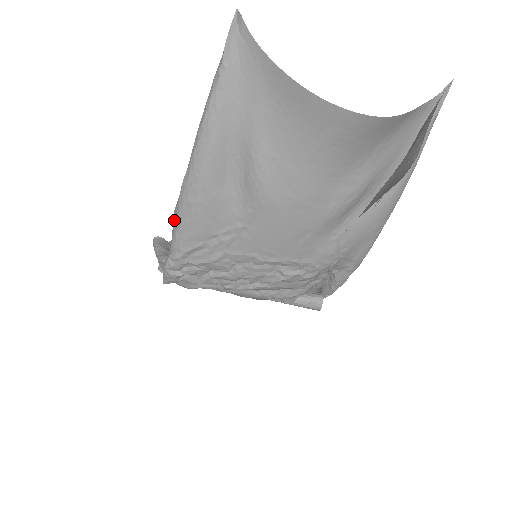
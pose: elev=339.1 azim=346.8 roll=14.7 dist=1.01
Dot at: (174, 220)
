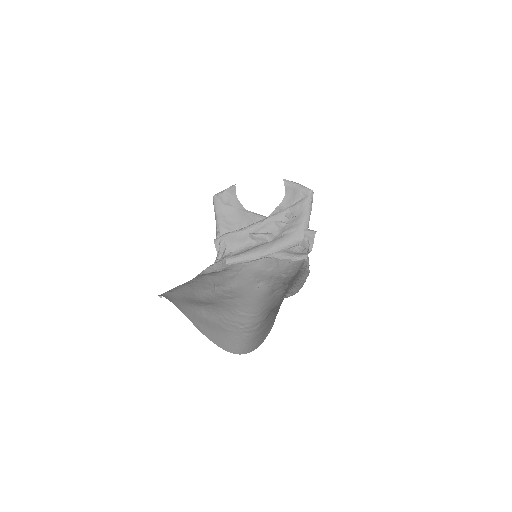
Dot at: occluded
